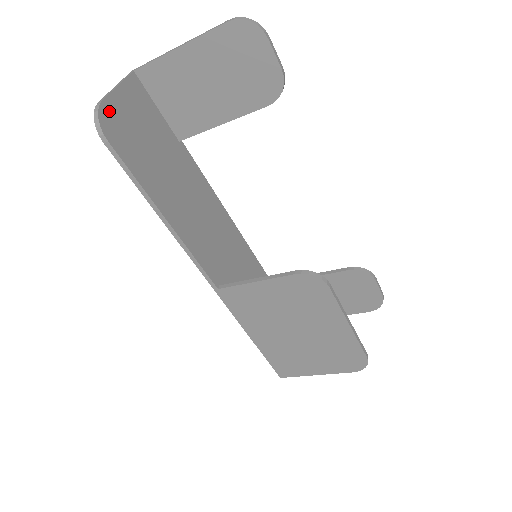
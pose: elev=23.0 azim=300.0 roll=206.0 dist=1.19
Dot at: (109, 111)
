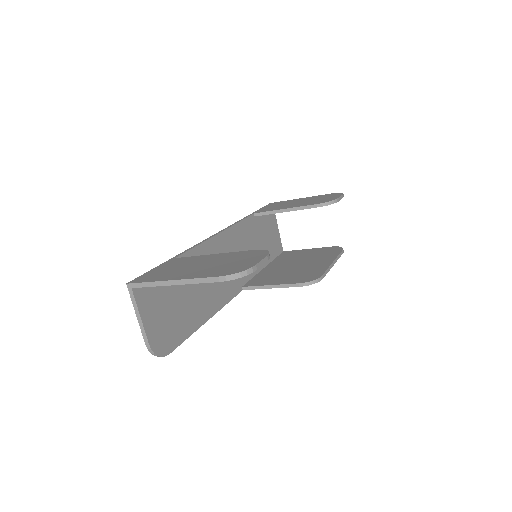
Dot at: (155, 341)
